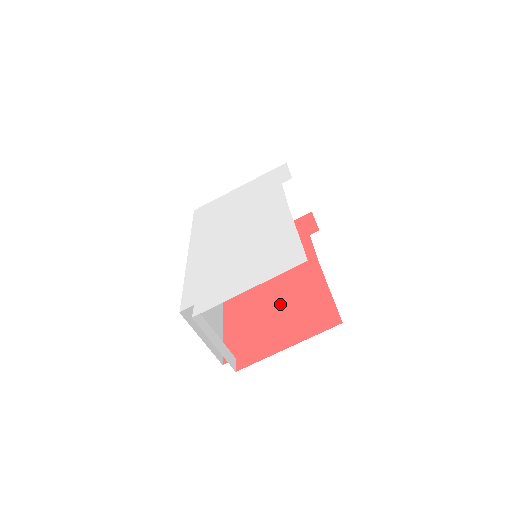
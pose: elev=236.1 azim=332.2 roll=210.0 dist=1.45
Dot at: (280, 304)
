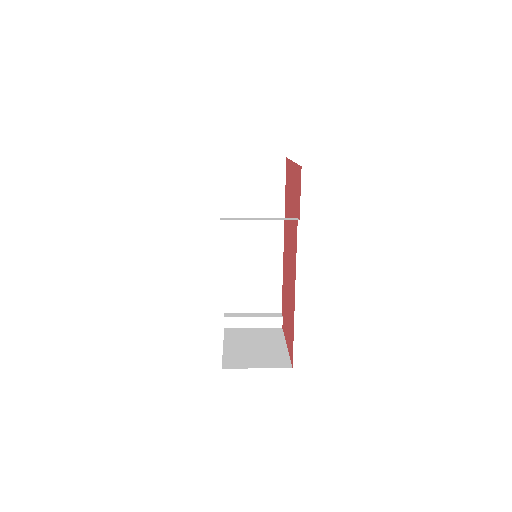
Dot at: (288, 296)
